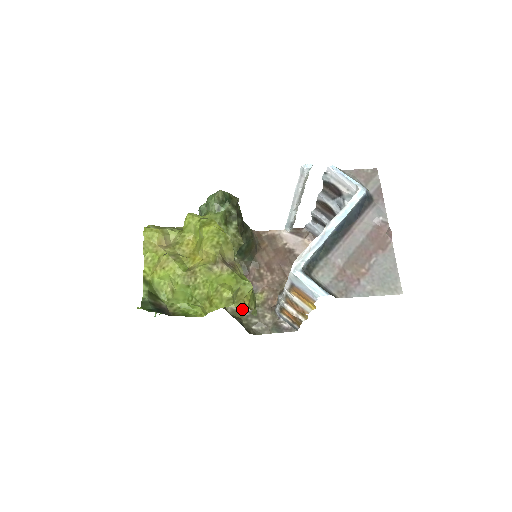
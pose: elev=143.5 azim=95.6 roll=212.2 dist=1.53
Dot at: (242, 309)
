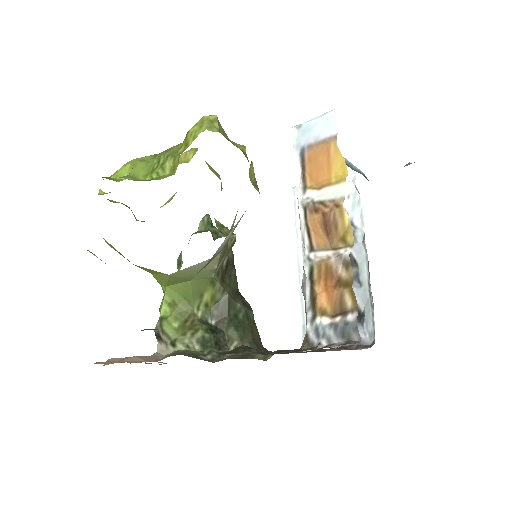
Dot at: occluded
